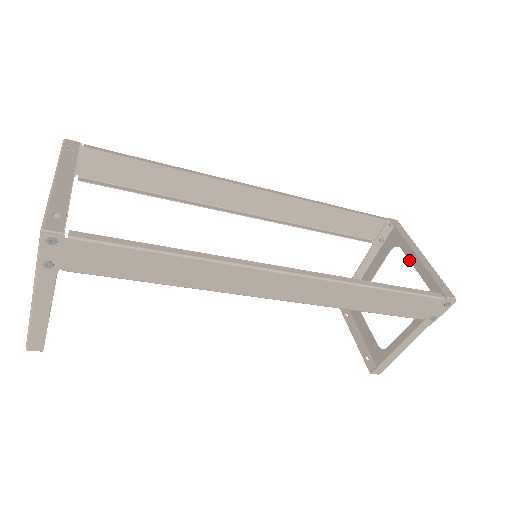
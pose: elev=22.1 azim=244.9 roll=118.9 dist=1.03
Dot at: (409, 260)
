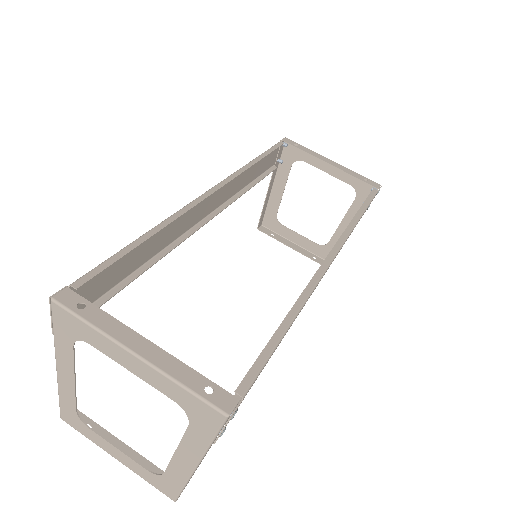
Dot at: occluded
